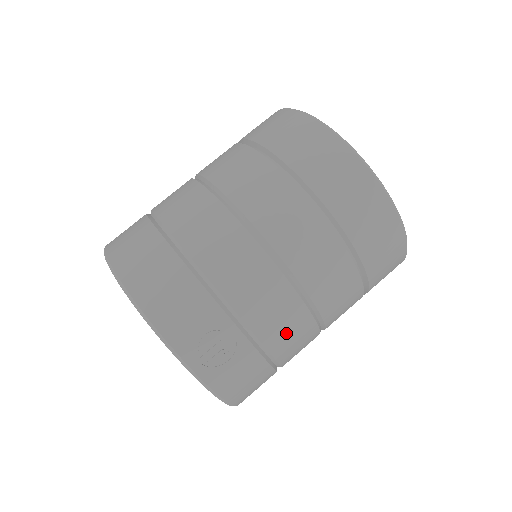
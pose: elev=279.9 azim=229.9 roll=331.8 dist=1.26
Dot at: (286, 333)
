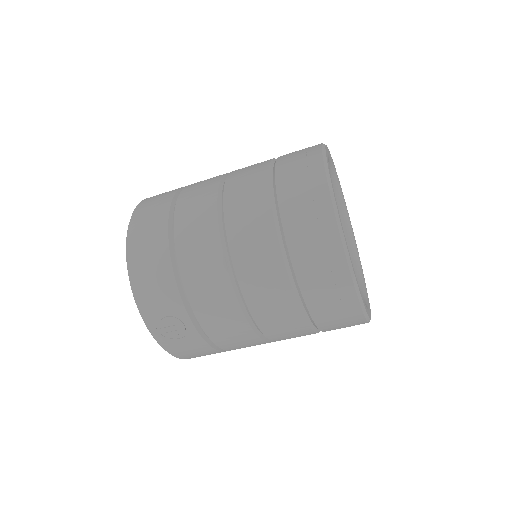
Dot at: (232, 338)
